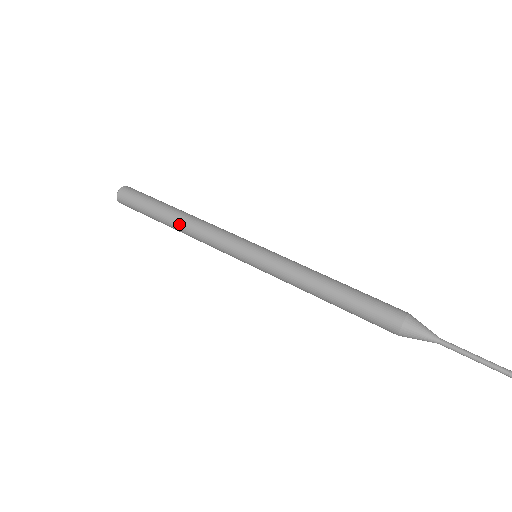
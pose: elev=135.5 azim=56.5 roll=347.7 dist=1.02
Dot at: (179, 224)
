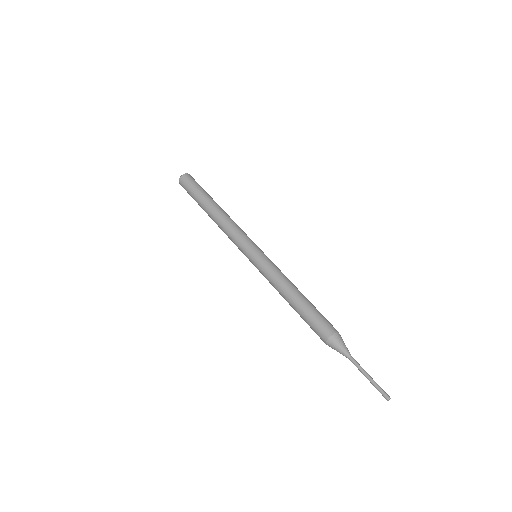
Dot at: occluded
